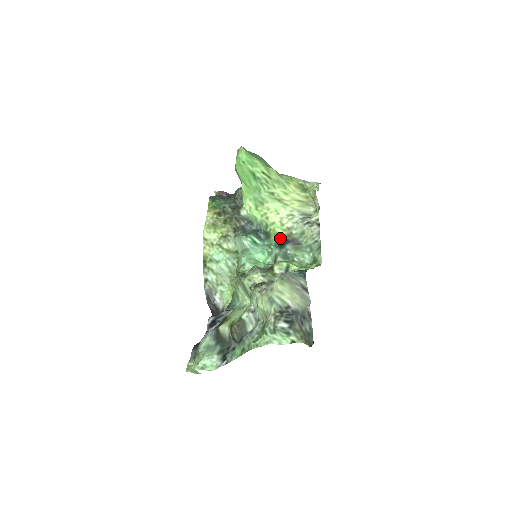
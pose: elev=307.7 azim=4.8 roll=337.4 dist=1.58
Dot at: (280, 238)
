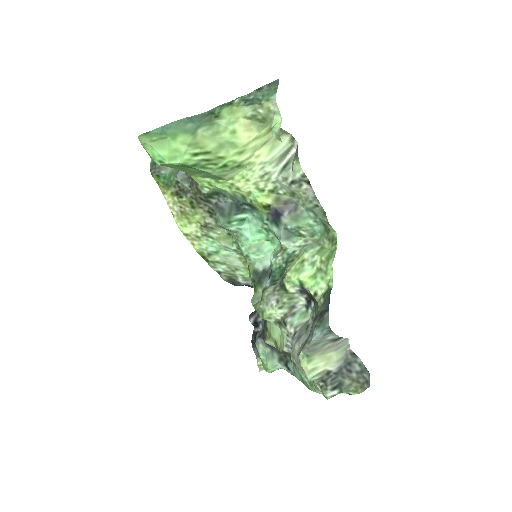
Dot at: (269, 209)
